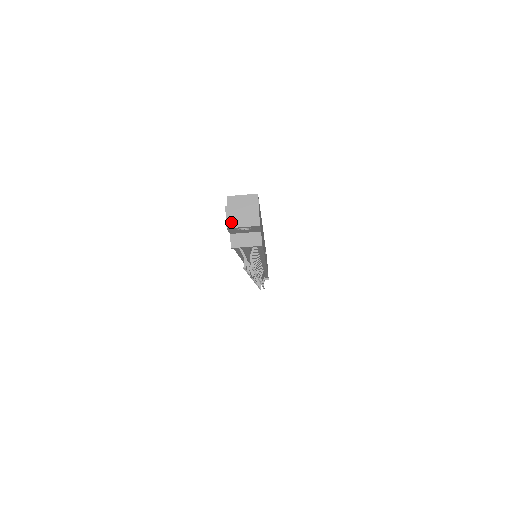
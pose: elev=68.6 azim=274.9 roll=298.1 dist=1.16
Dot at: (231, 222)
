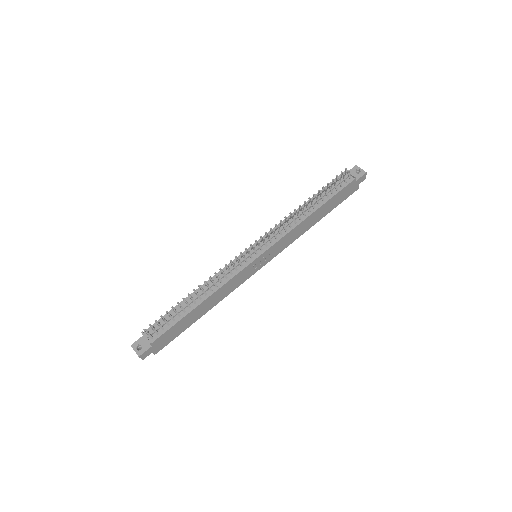
Dot at: (358, 168)
